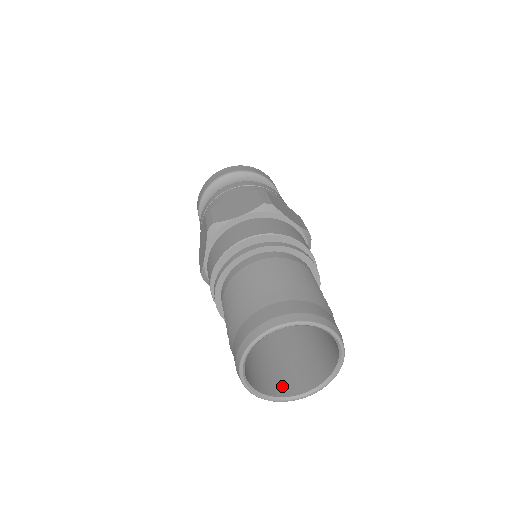
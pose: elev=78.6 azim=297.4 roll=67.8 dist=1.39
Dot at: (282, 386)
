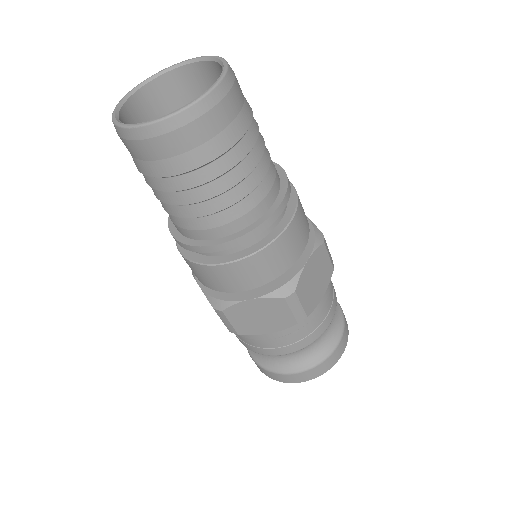
Dot at: (200, 120)
